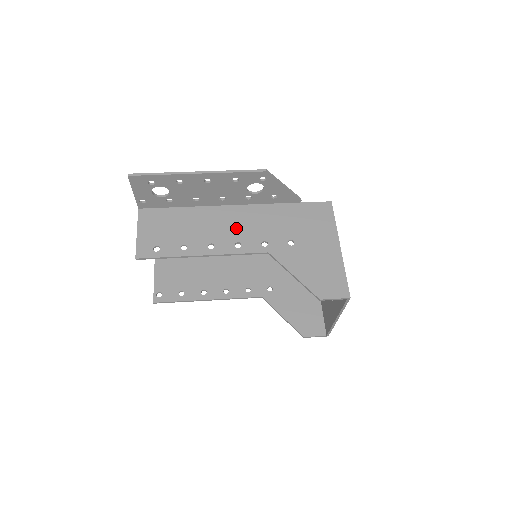
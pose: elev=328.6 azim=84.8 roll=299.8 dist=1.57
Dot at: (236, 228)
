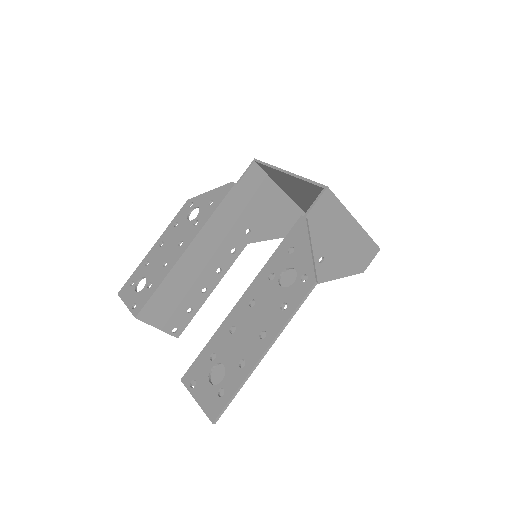
Dot at: occluded
